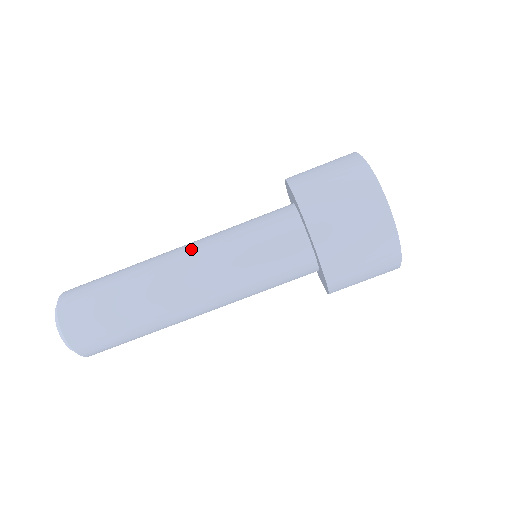
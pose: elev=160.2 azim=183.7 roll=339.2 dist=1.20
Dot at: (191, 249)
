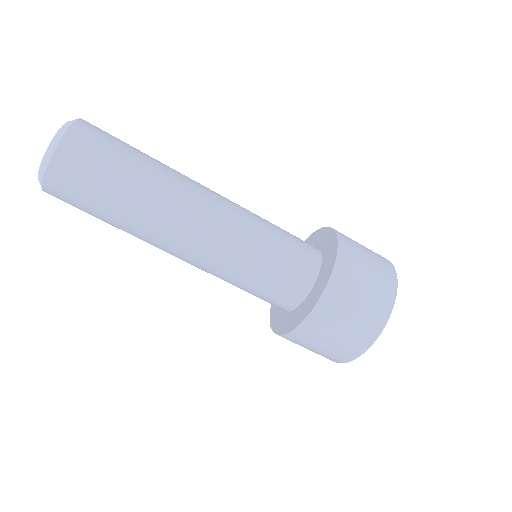
Dot at: occluded
